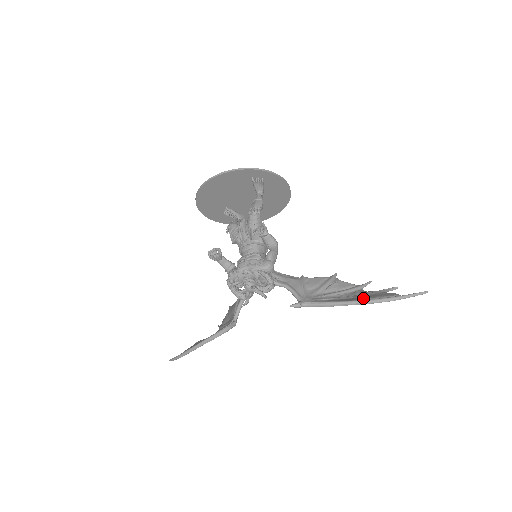
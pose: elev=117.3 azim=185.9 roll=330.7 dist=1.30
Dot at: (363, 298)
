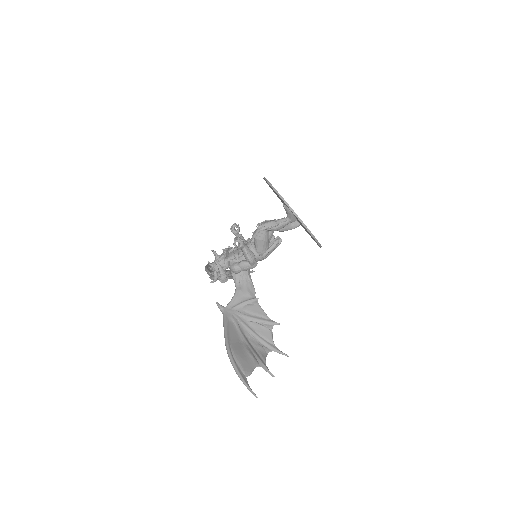
Dot at: (235, 348)
